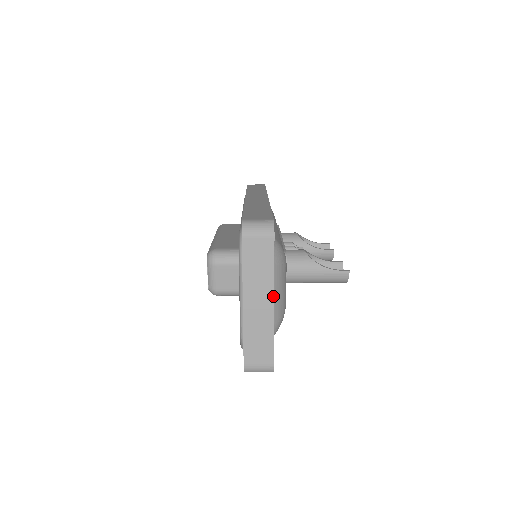
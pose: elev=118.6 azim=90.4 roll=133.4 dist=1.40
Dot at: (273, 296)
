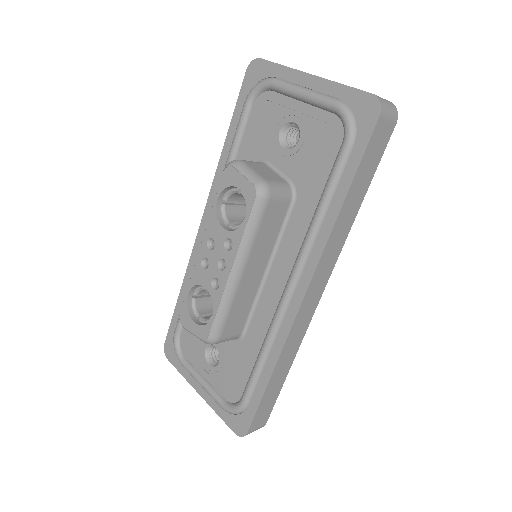
Dot at: occluded
